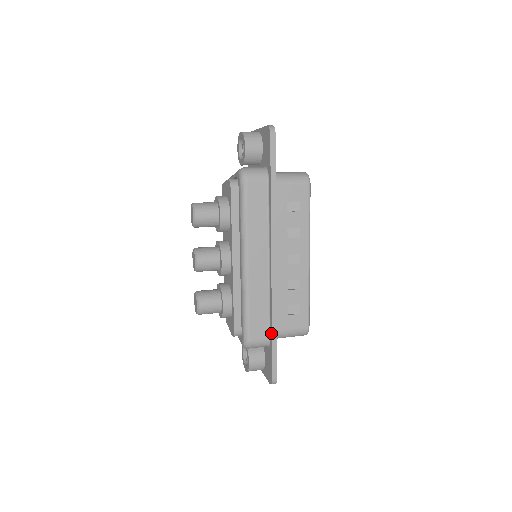
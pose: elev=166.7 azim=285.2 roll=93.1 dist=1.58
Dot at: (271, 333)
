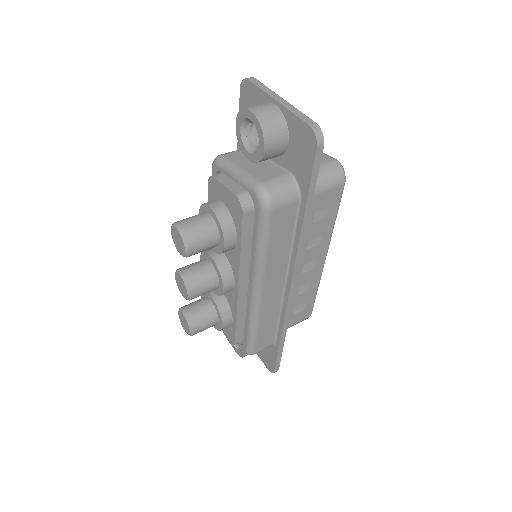
Dot at: (278, 342)
